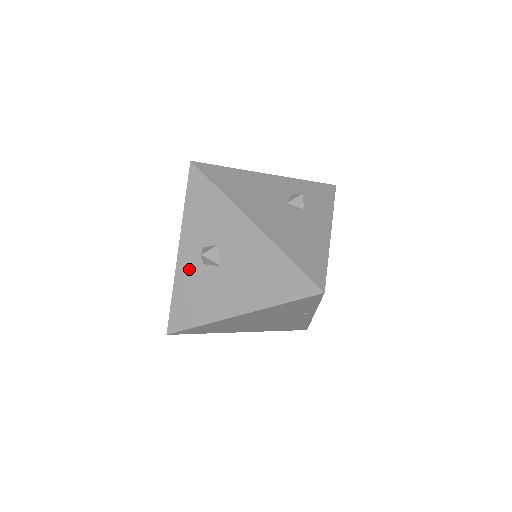
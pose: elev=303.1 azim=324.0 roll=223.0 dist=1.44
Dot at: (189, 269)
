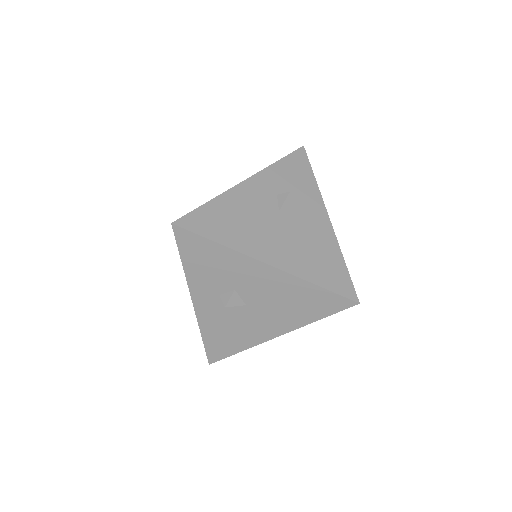
Dot at: (211, 314)
